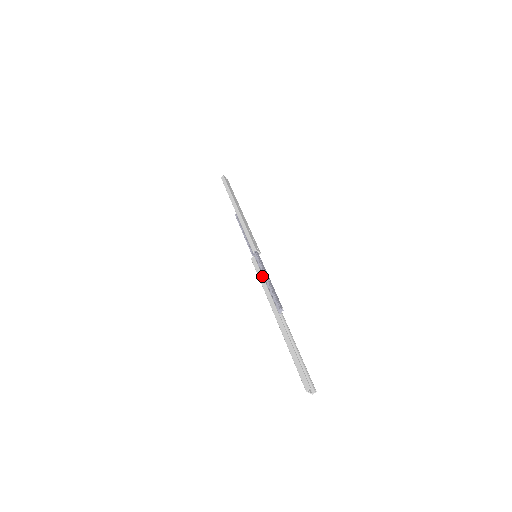
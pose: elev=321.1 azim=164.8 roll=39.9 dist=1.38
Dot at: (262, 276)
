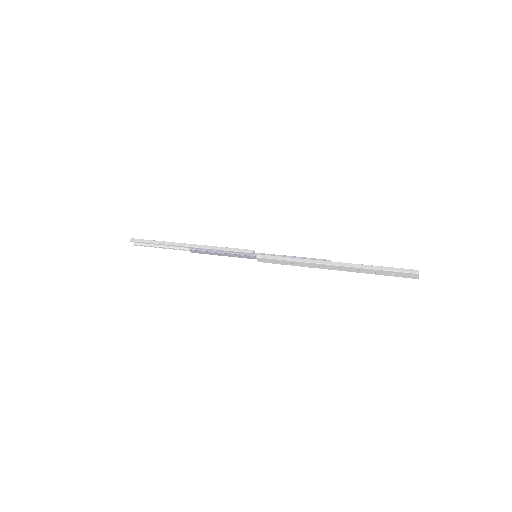
Dot at: (286, 257)
